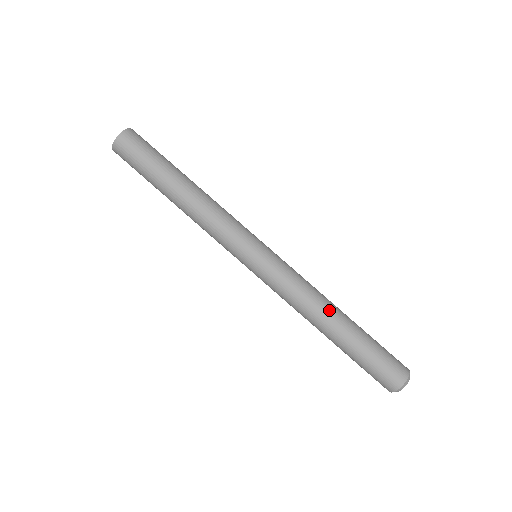
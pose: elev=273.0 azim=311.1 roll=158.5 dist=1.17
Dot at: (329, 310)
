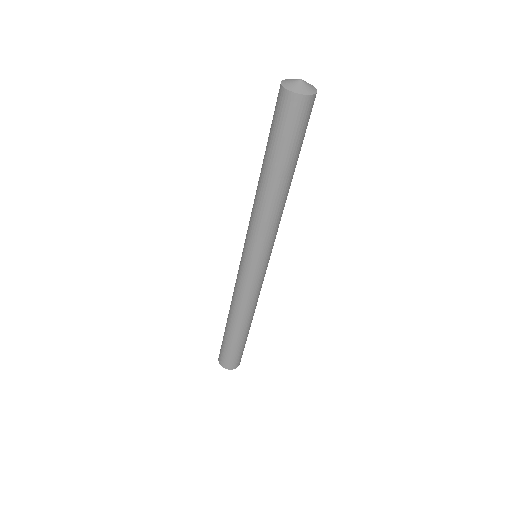
Dot at: occluded
